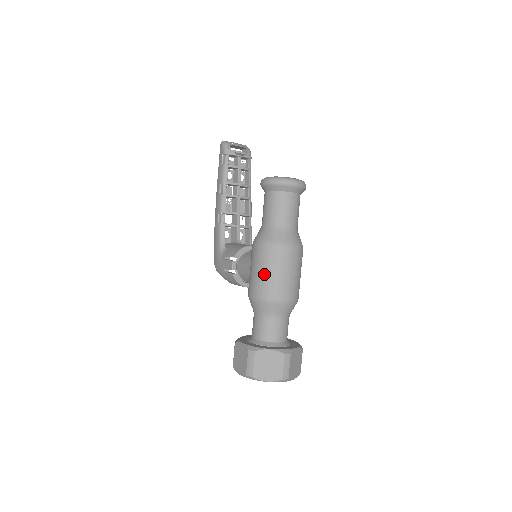
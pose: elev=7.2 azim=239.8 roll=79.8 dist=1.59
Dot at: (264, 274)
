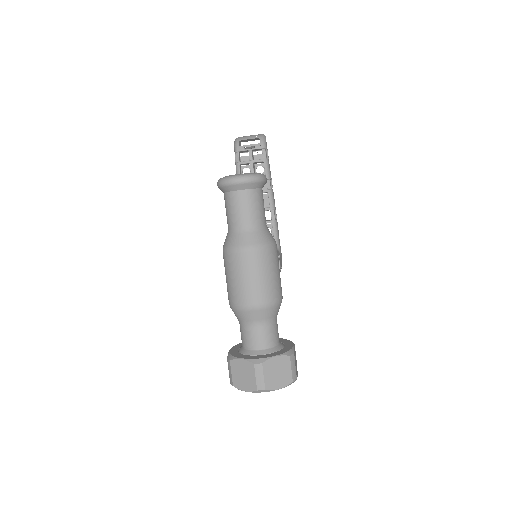
Dot at: (228, 281)
